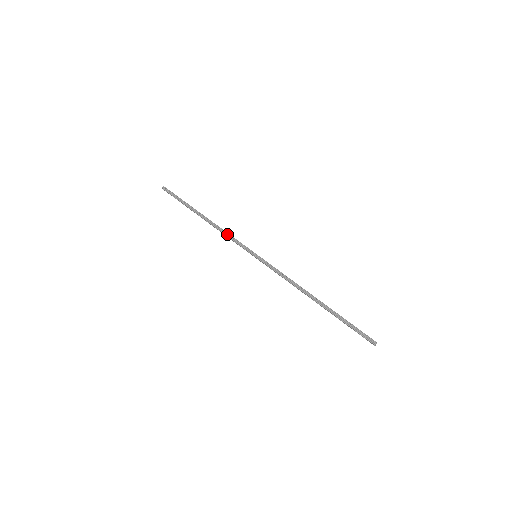
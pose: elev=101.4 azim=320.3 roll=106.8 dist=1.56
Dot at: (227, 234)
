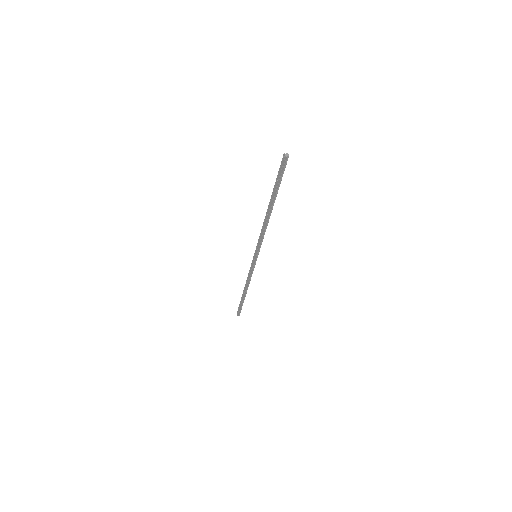
Dot at: (249, 274)
